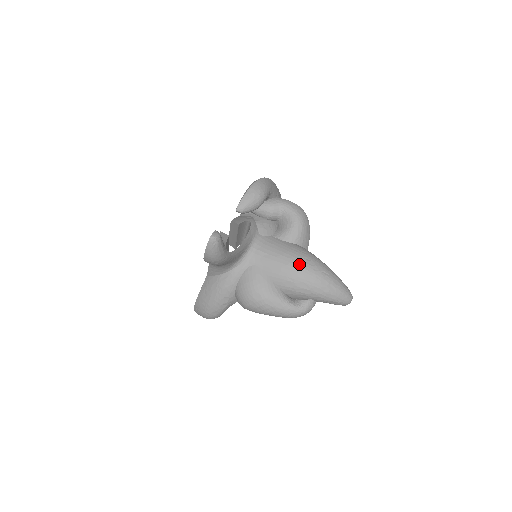
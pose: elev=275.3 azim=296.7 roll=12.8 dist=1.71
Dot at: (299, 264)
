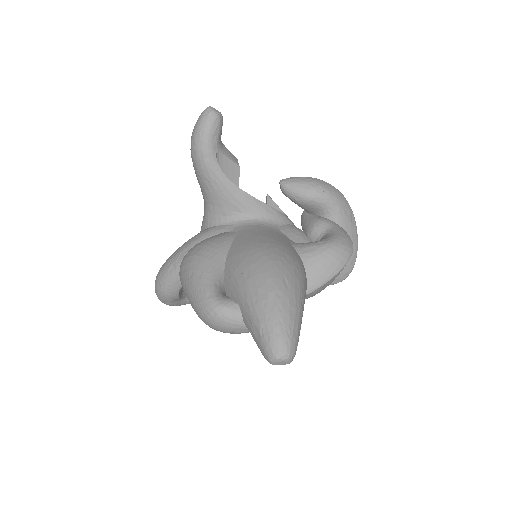
Dot at: (271, 249)
